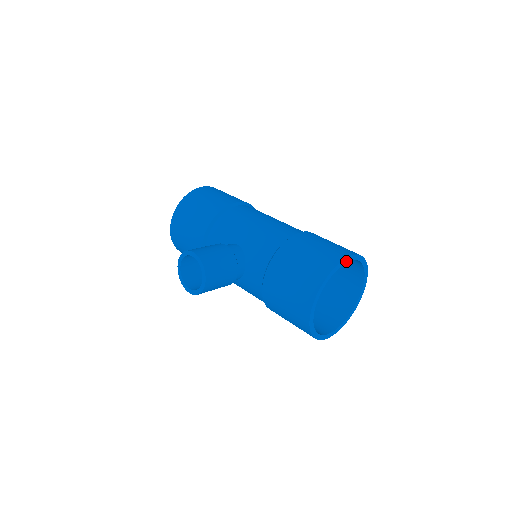
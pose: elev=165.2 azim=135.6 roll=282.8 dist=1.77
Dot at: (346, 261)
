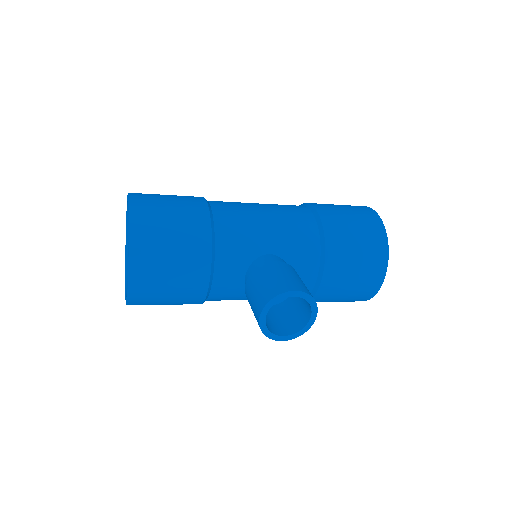
Dot at: occluded
